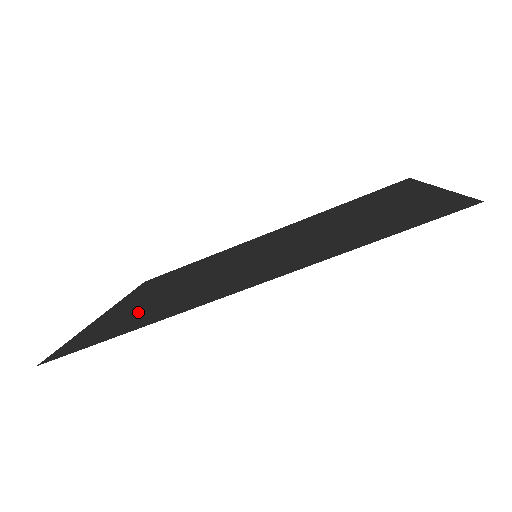
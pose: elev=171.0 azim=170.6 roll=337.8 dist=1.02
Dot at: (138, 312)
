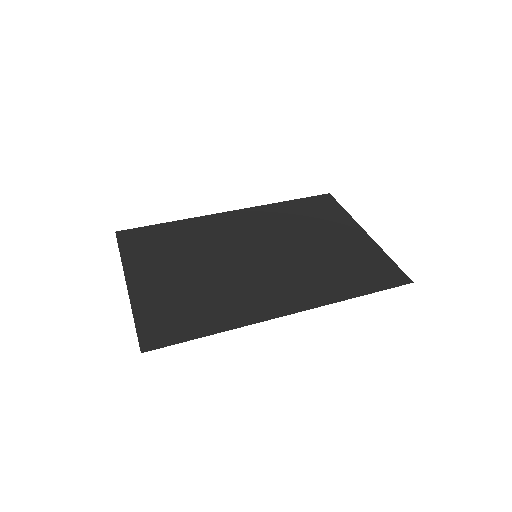
Dot at: (191, 302)
